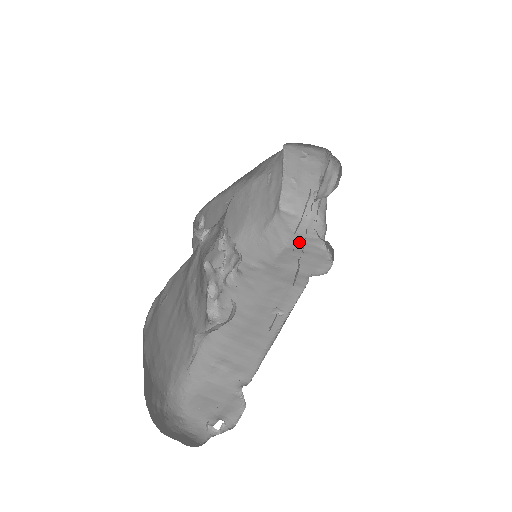
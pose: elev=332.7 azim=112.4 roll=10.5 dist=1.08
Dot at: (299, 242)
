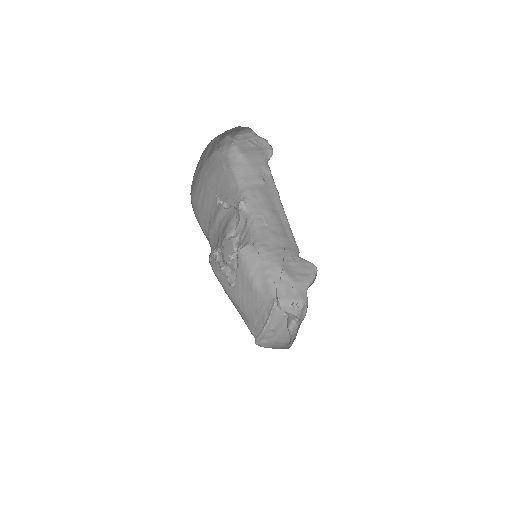
Dot at: occluded
